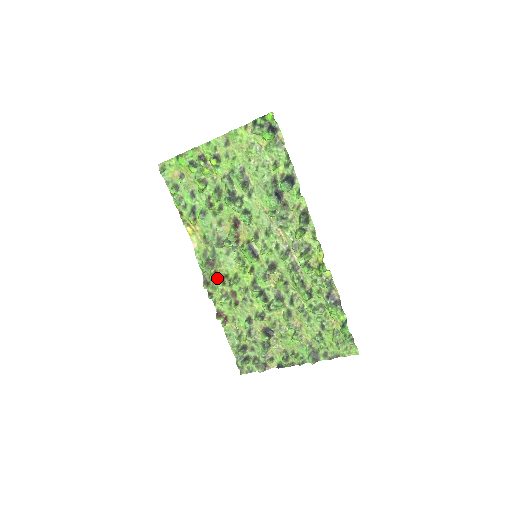
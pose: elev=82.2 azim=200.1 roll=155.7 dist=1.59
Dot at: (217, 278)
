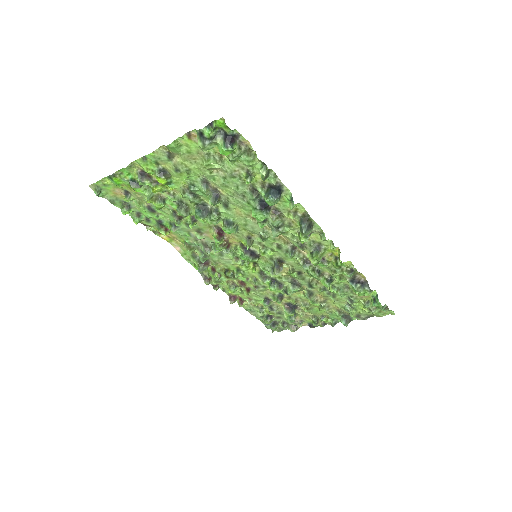
Dot at: (217, 273)
